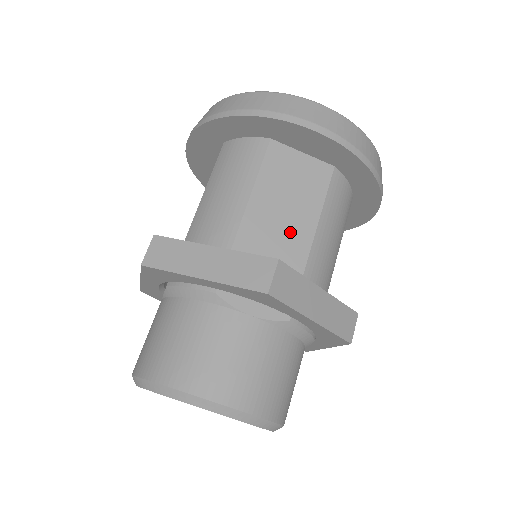
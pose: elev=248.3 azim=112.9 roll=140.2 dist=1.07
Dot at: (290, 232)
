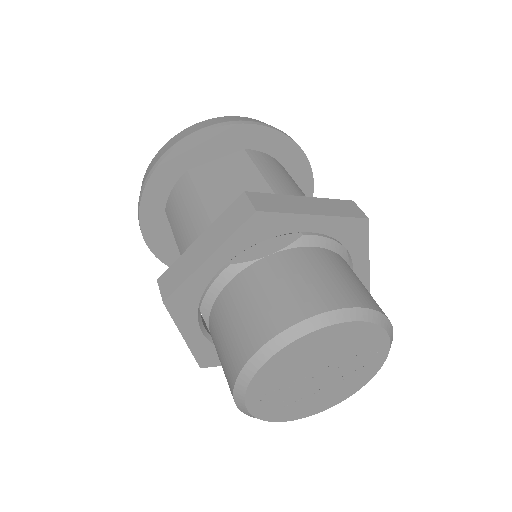
Dot at: occluded
